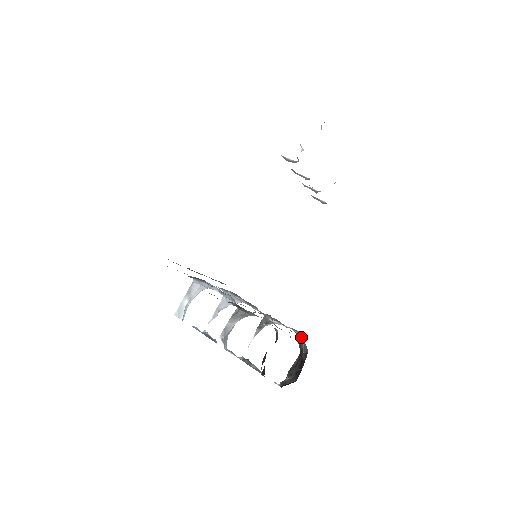
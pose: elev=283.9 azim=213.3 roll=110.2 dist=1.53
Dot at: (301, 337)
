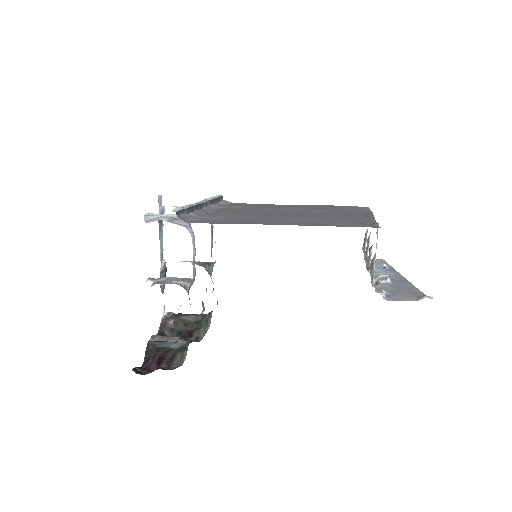
Dot at: (210, 323)
